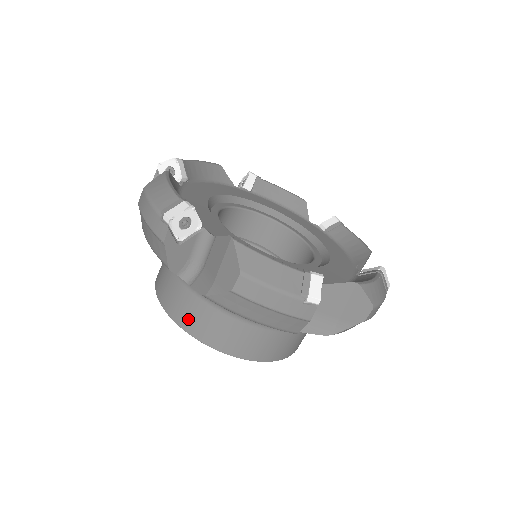
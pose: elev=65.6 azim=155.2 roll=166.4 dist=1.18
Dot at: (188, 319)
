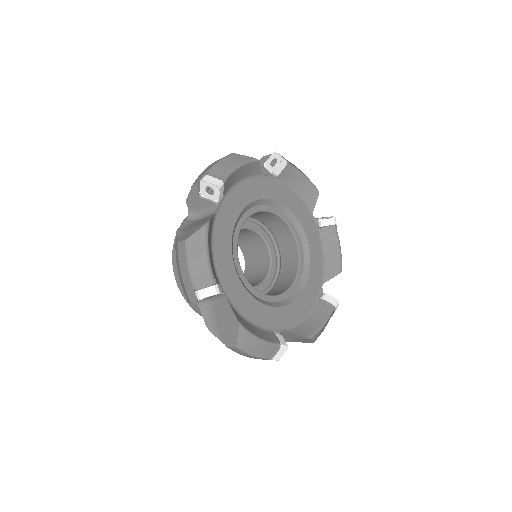
Dot at: occluded
